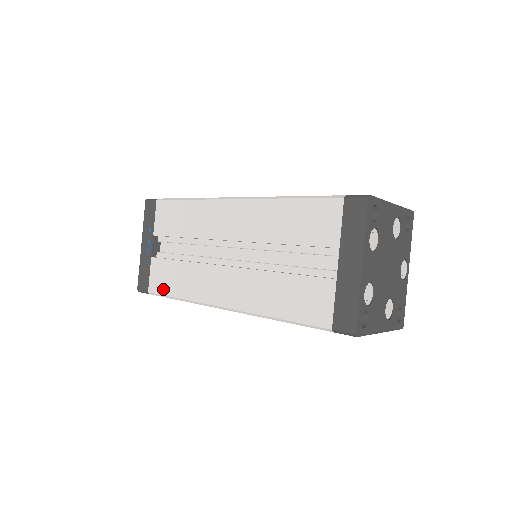
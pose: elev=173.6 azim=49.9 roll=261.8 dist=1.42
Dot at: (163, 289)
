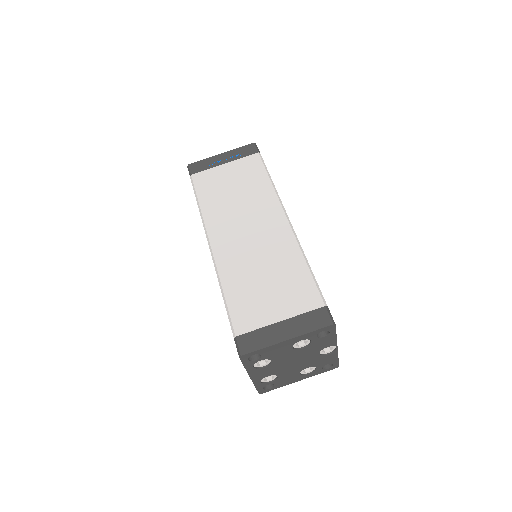
Dot at: occluded
